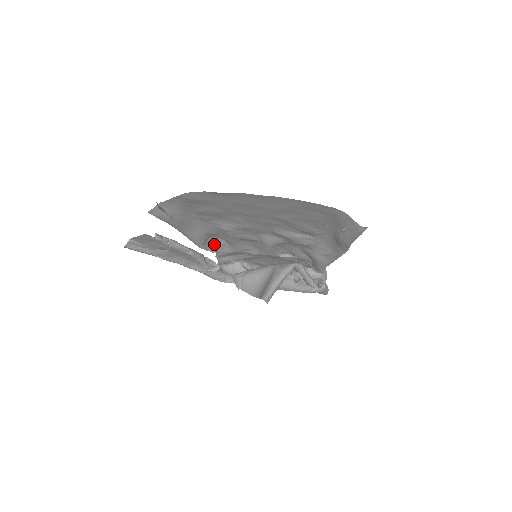
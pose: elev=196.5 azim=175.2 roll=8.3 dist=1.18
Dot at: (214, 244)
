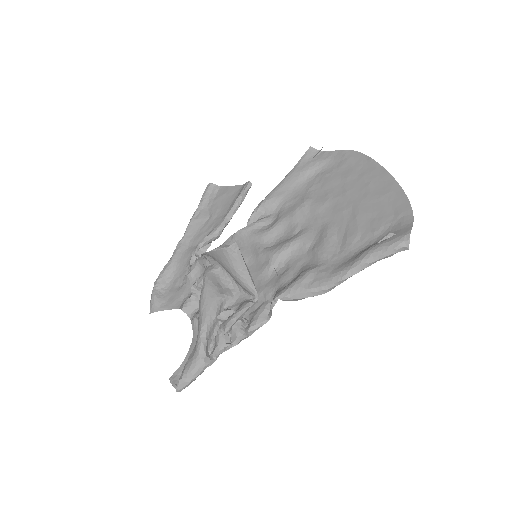
Dot at: (262, 218)
